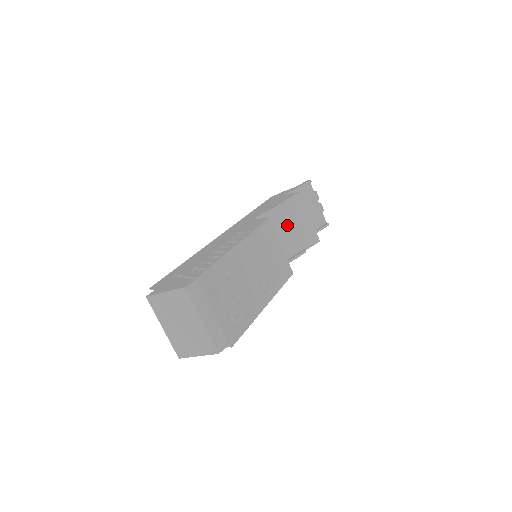
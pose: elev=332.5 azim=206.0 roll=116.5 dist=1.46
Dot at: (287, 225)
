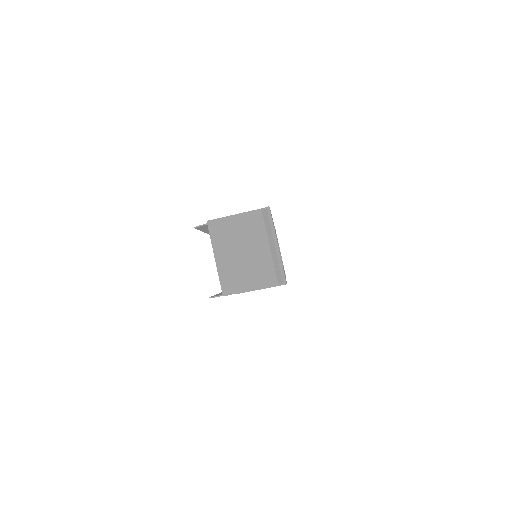
Dot at: occluded
